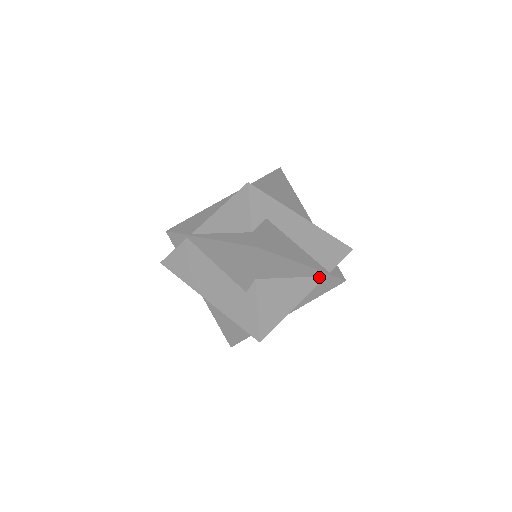
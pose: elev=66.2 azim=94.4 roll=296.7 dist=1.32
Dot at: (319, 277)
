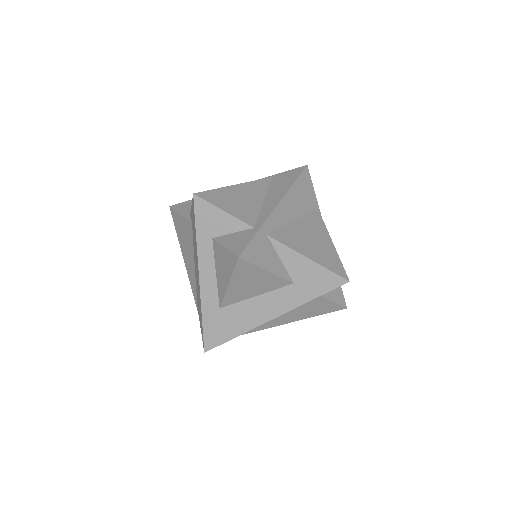
Dot at: occluded
